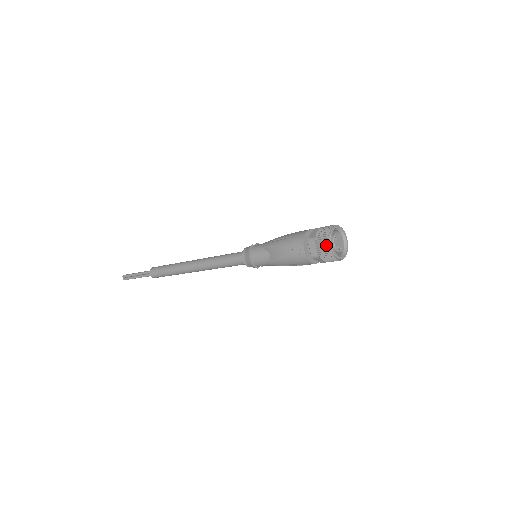
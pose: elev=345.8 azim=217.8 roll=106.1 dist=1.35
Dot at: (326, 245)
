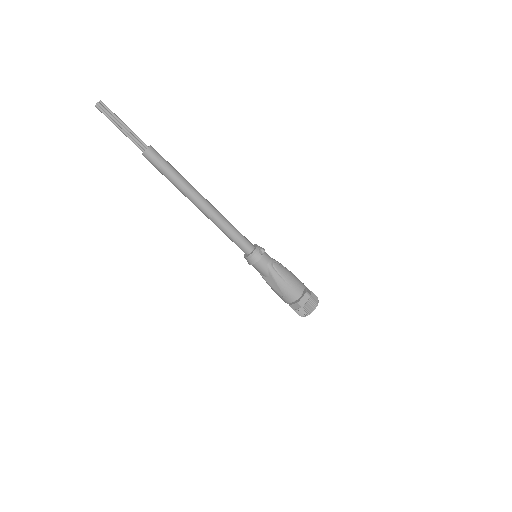
Dot at: (304, 314)
